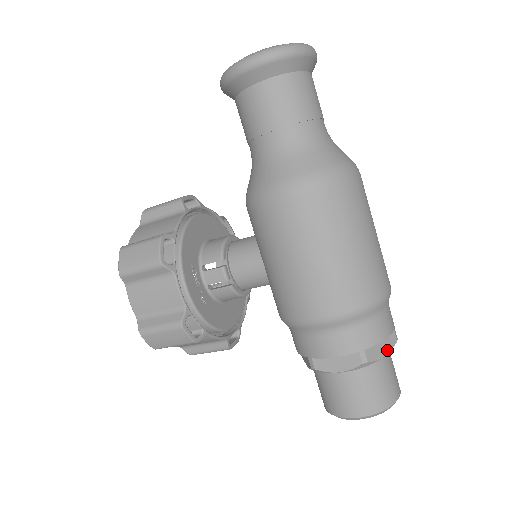
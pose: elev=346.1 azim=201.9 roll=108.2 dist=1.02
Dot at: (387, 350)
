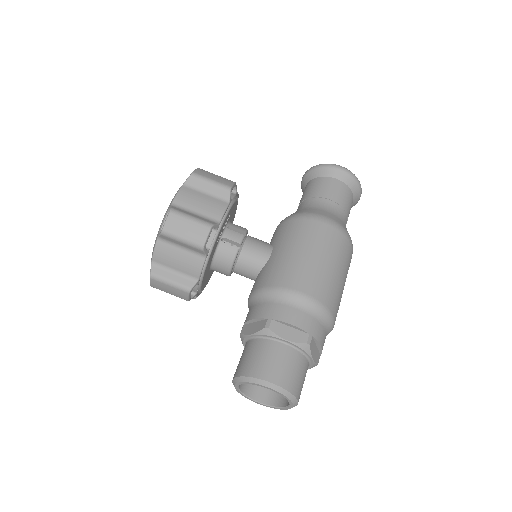
Dot at: (315, 359)
